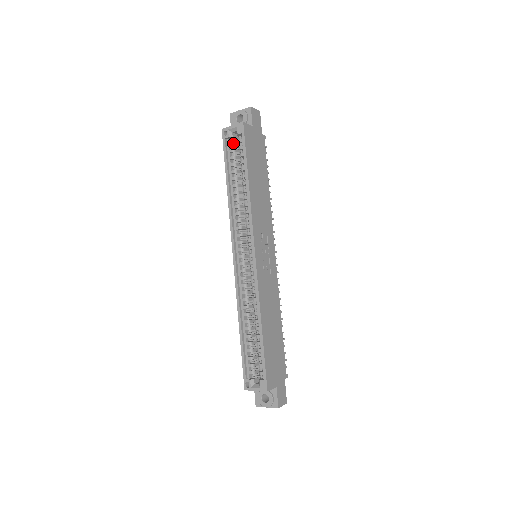
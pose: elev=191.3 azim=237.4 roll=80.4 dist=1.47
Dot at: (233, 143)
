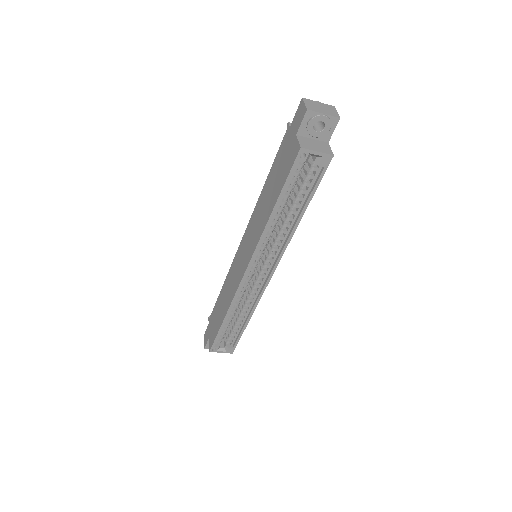
Dot at: (303, 166)
